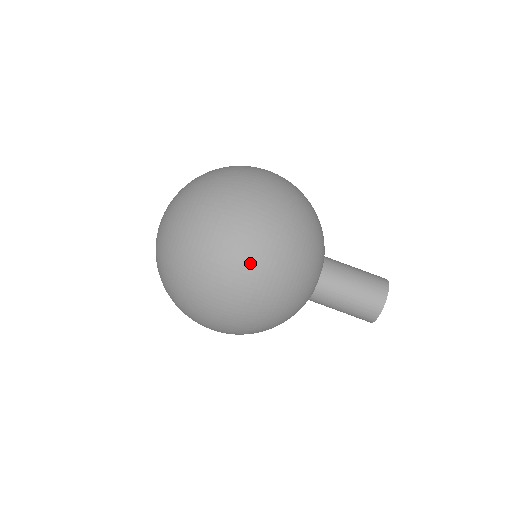
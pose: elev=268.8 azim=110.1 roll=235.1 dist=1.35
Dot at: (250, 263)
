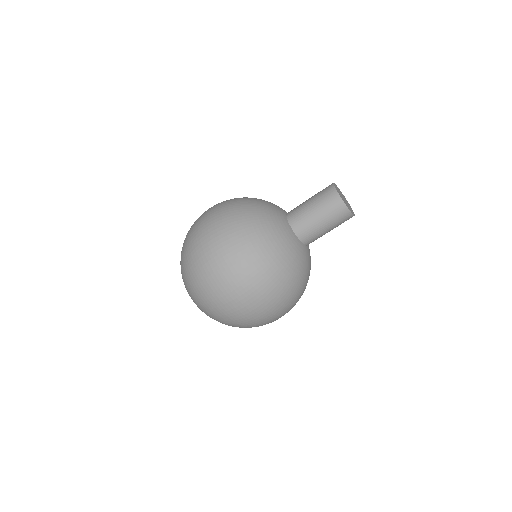
Dot at: (268, 308)
